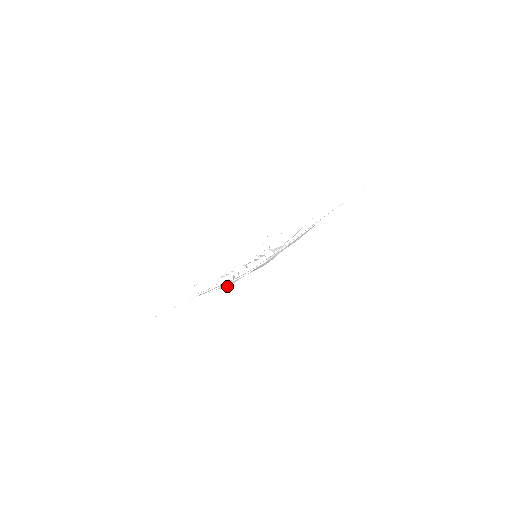
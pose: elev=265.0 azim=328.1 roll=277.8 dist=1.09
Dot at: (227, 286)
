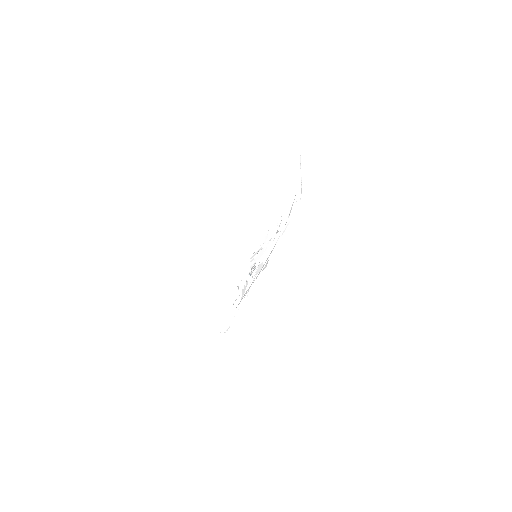
Dot at: (266, 265)
